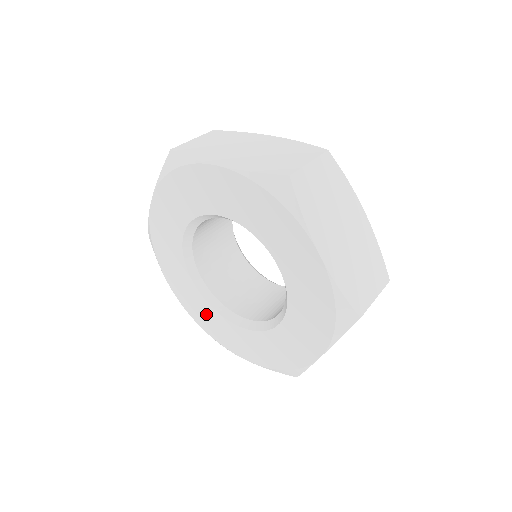
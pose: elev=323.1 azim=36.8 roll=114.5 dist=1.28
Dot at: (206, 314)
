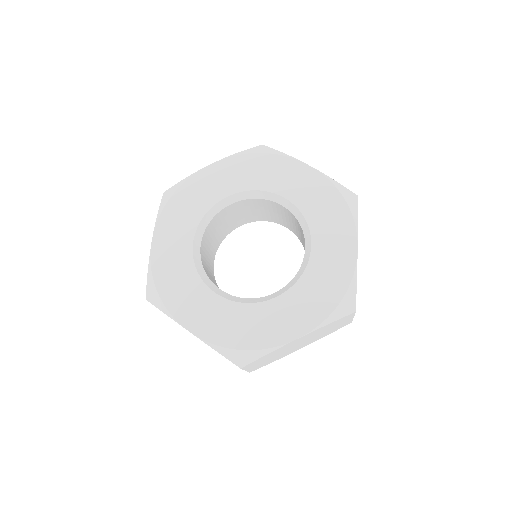
Dot at: (239, 321)
